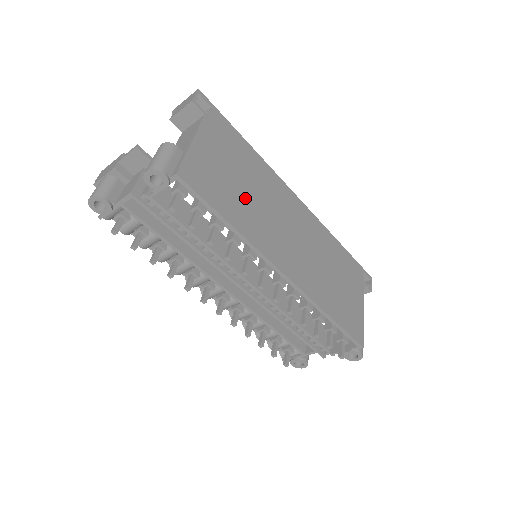
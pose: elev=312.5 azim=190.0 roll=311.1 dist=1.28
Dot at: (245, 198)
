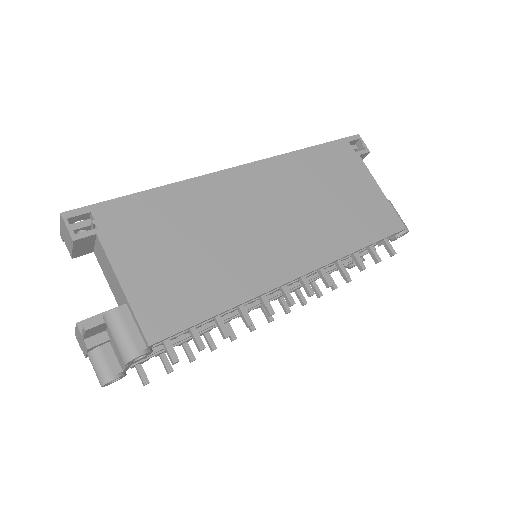
Dot at: (209, 260)
